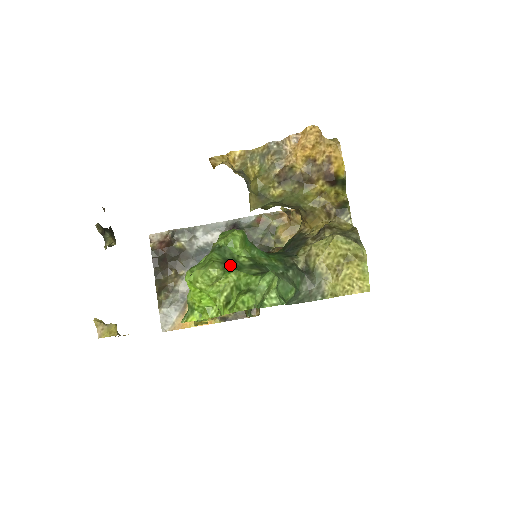
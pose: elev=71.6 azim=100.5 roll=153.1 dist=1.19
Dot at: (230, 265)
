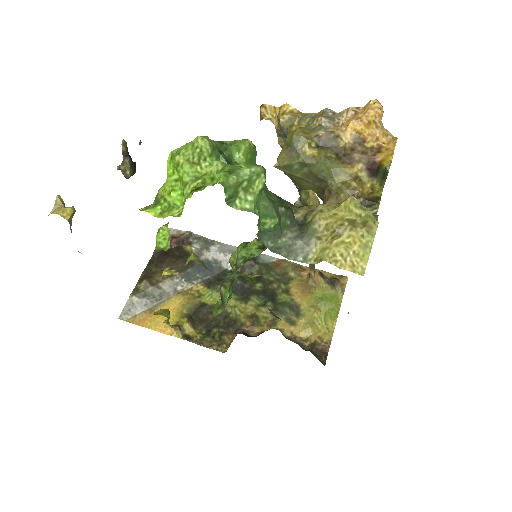
Dot at: (222, 154)
